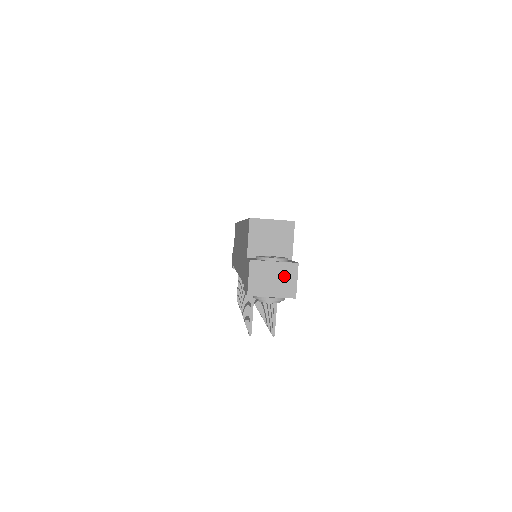
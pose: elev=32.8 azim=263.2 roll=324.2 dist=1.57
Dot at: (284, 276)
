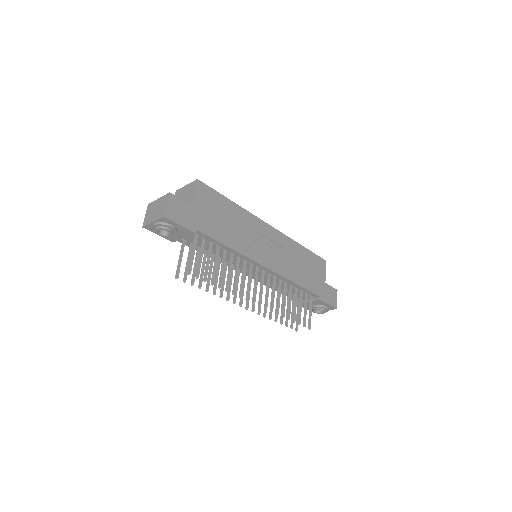
Dot at: (161, 205)
